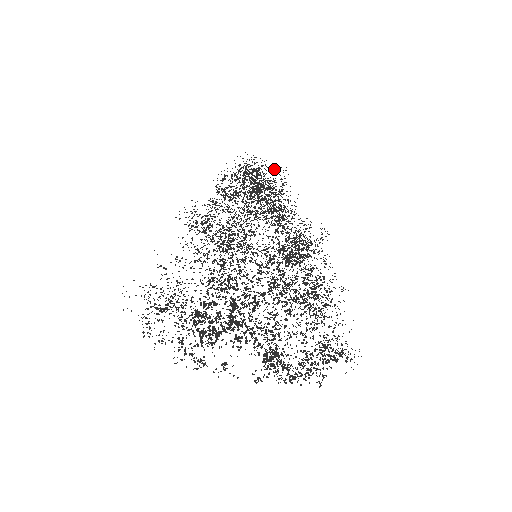
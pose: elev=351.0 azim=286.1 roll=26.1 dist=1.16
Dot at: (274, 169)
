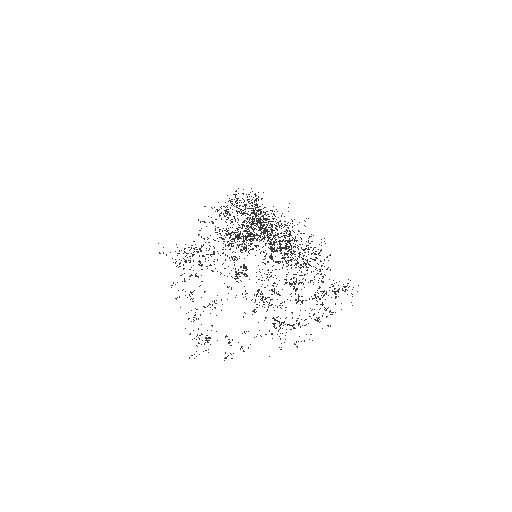
Dot at: occluded
